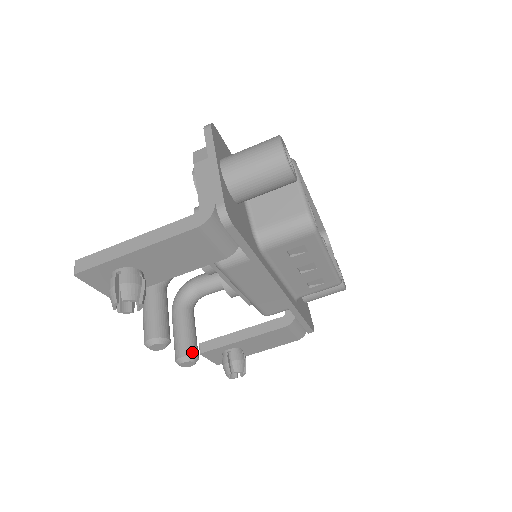
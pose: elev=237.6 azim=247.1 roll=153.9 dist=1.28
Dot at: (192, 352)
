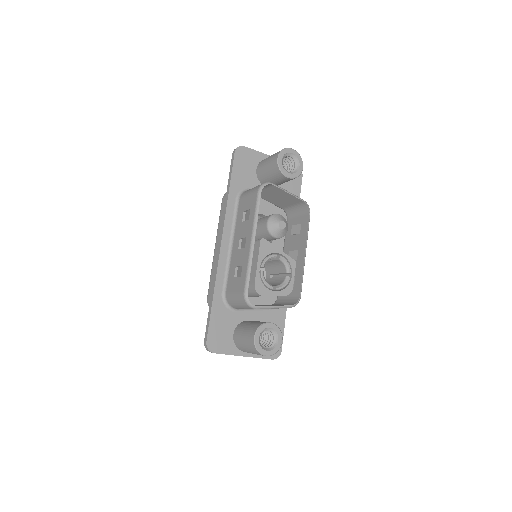
Dot at: occluded
